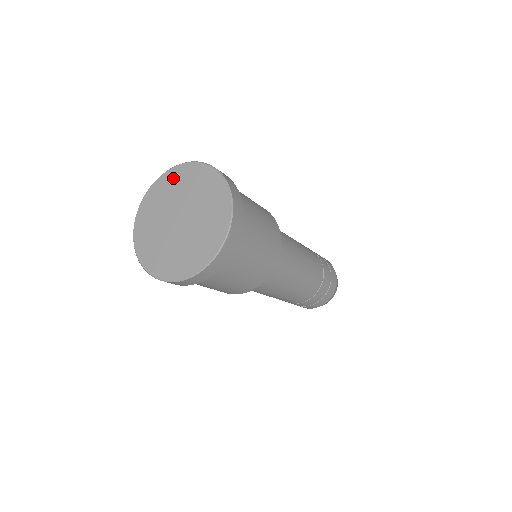
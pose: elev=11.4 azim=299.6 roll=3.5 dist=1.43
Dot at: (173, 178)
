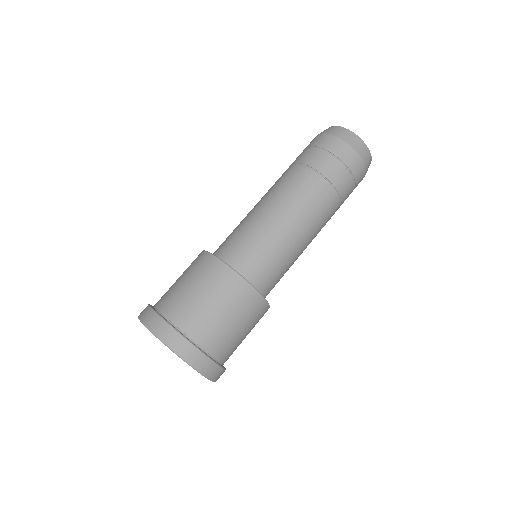
Dot at: occluded
